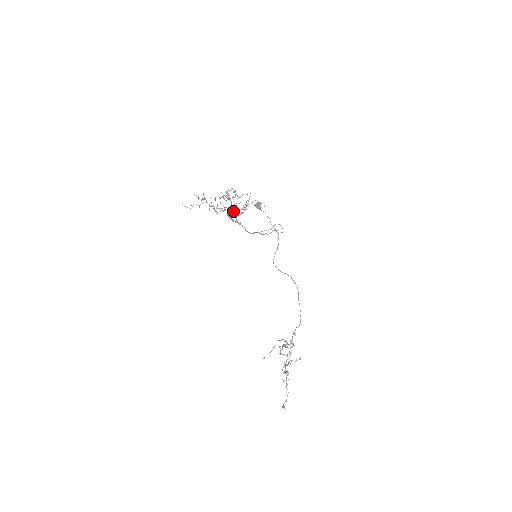
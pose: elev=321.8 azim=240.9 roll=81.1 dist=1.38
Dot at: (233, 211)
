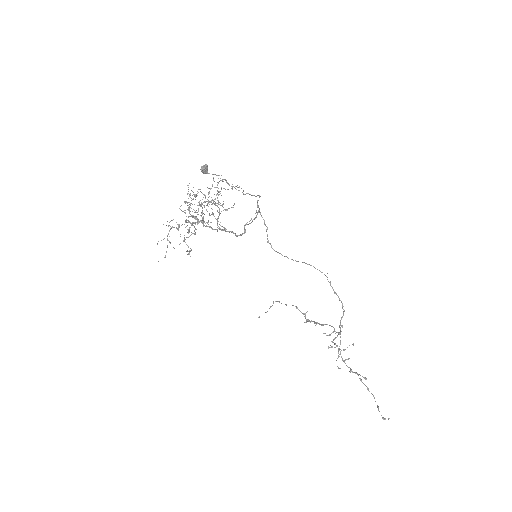
Dot at: (203, 213)
